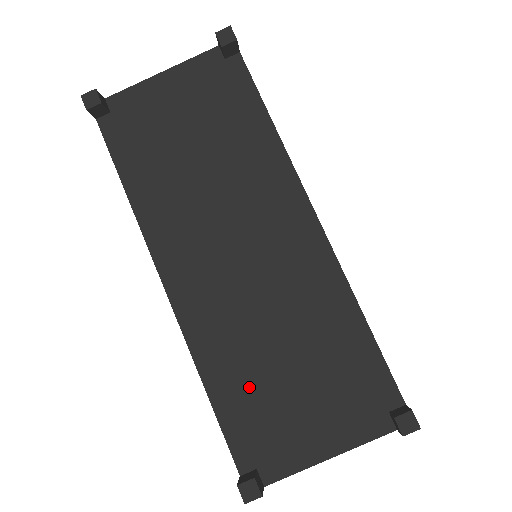
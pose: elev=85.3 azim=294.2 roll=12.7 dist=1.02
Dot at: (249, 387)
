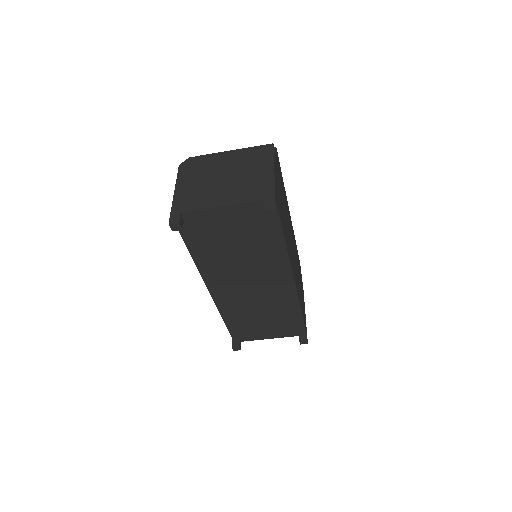
Dot at: (243, 321)
